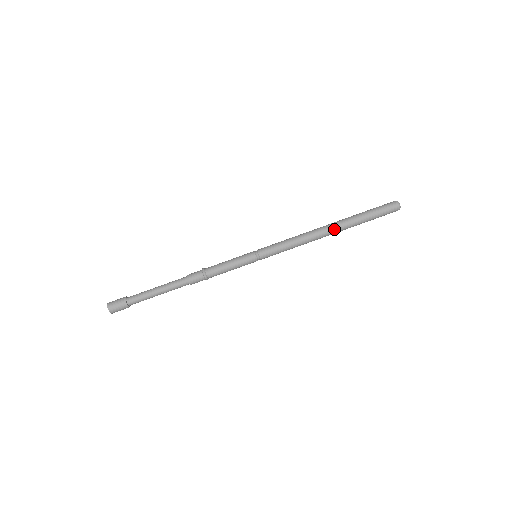
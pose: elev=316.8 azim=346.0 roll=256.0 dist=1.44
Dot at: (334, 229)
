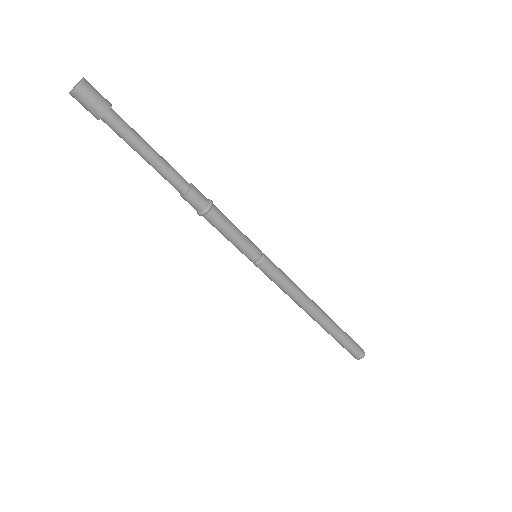
Dot at: (316, 320)
